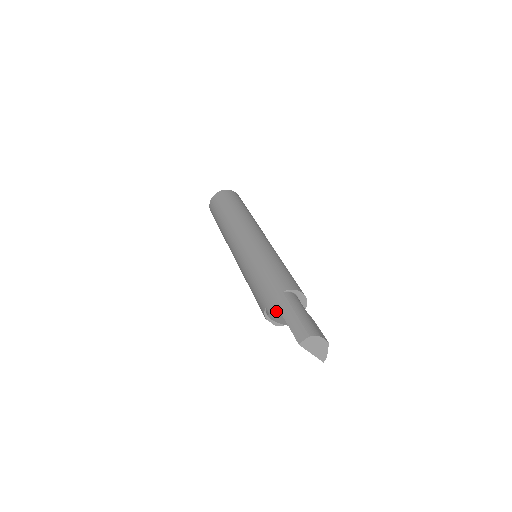
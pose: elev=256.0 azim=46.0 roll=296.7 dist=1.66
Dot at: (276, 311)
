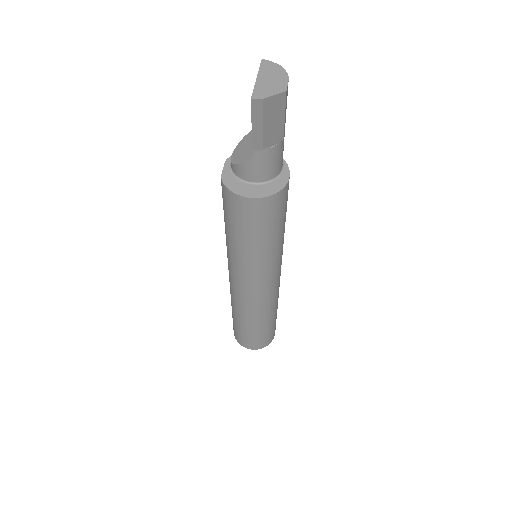
Dot at: occluded
